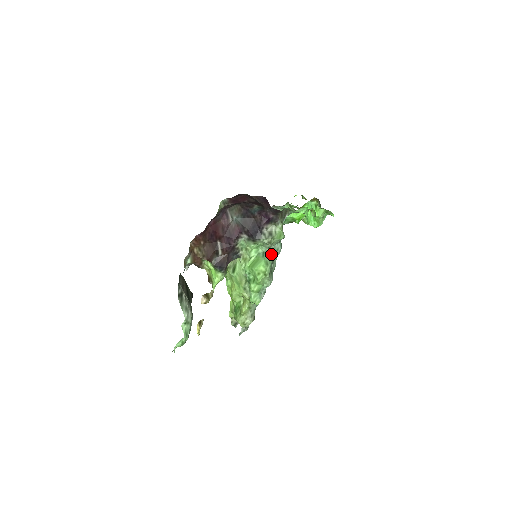
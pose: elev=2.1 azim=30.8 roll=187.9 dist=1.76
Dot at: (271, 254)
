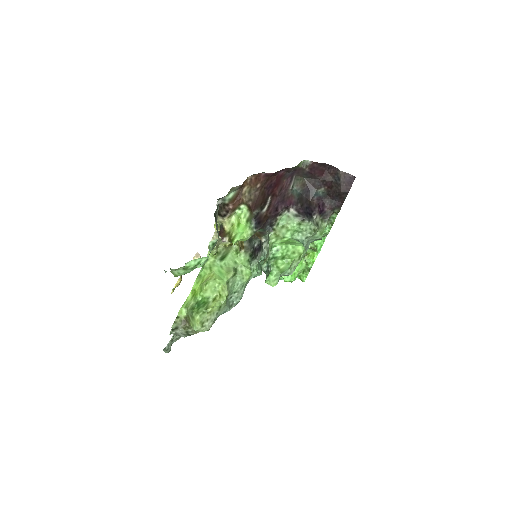
Dot at: (304, 246)
